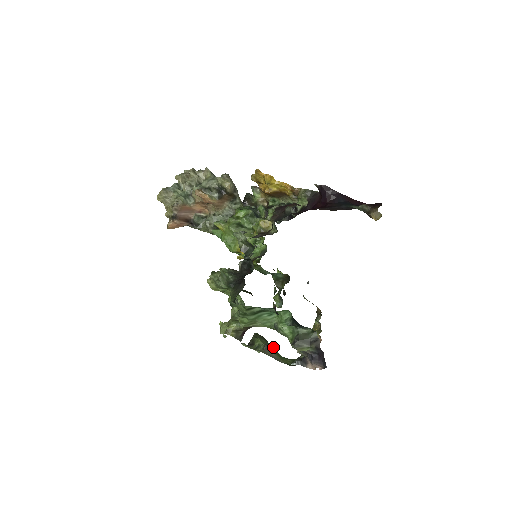
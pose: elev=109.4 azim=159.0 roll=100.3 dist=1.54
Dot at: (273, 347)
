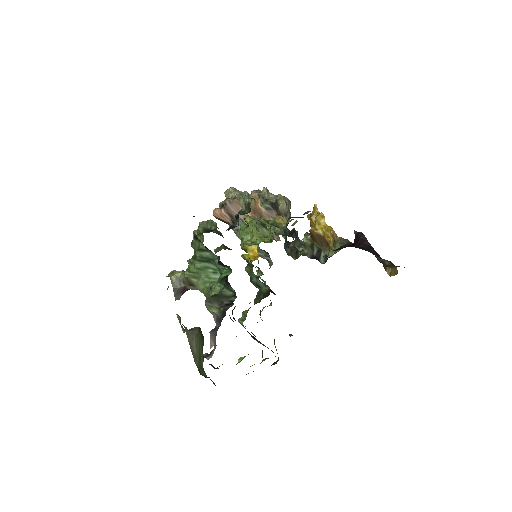
Dot at: occluded
